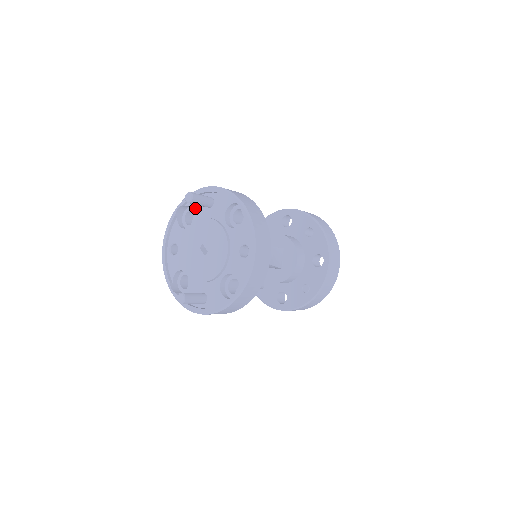
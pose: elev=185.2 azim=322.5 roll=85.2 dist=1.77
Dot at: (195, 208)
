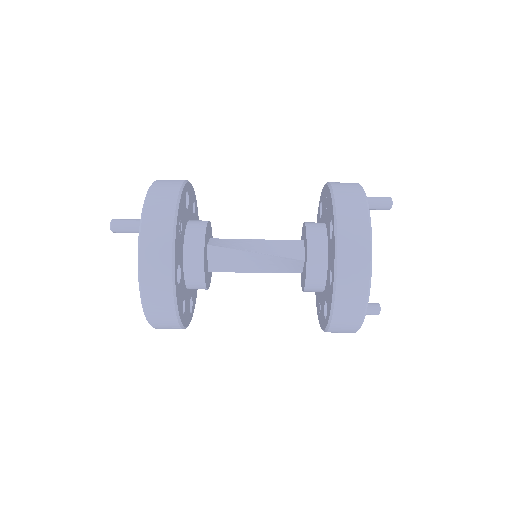
Dot at: occluded
